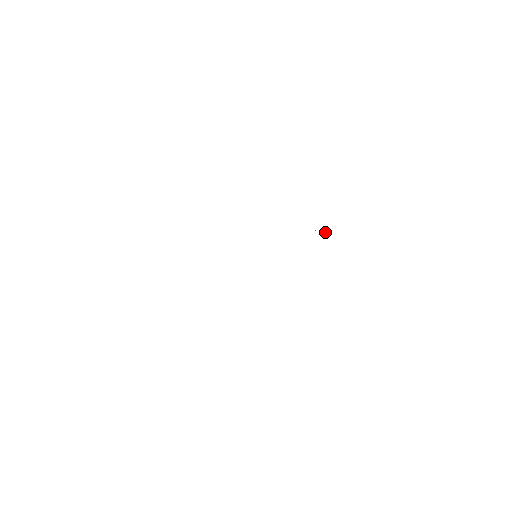
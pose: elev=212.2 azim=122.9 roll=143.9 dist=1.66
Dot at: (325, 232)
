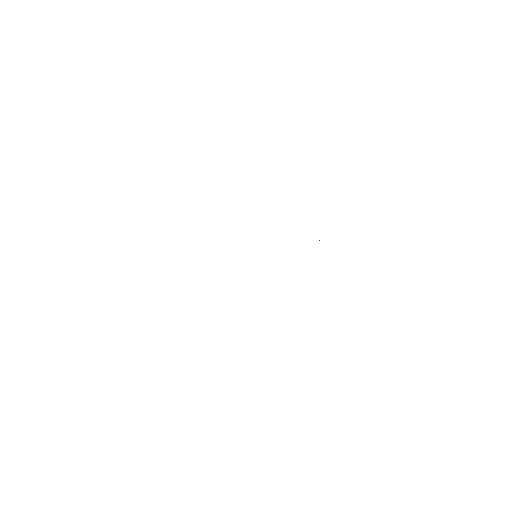
Dot at: occluded
